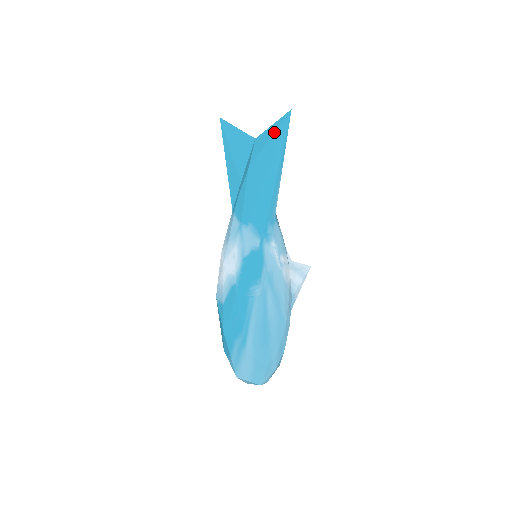
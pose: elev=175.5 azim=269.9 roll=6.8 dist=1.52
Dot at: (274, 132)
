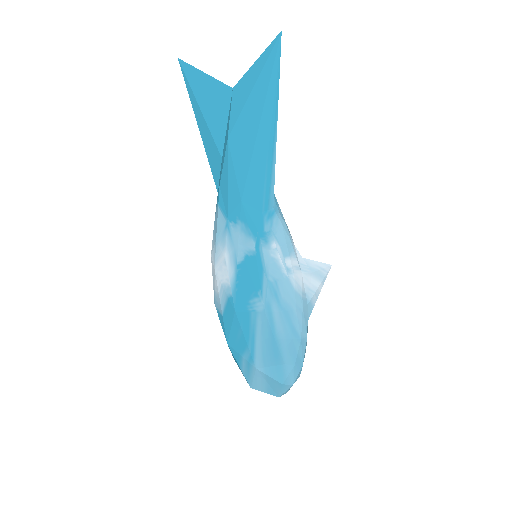
Dot at: (258, 76)
